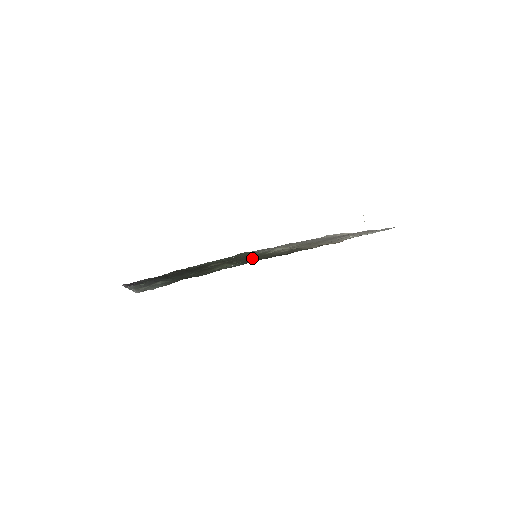
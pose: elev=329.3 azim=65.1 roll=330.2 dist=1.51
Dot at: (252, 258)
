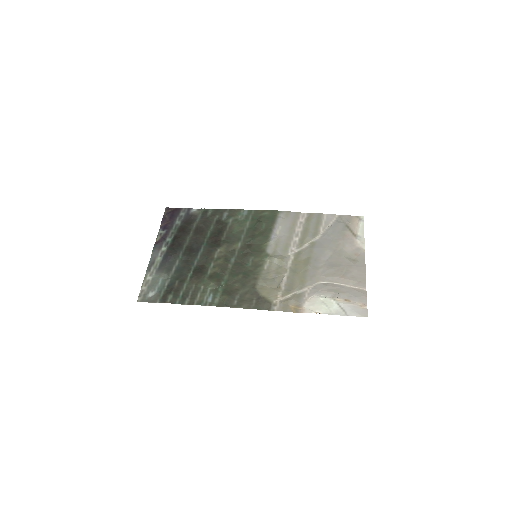
Dot at: (243, 271)
